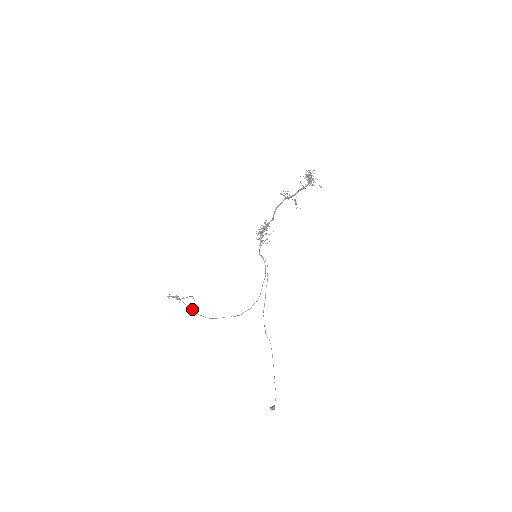
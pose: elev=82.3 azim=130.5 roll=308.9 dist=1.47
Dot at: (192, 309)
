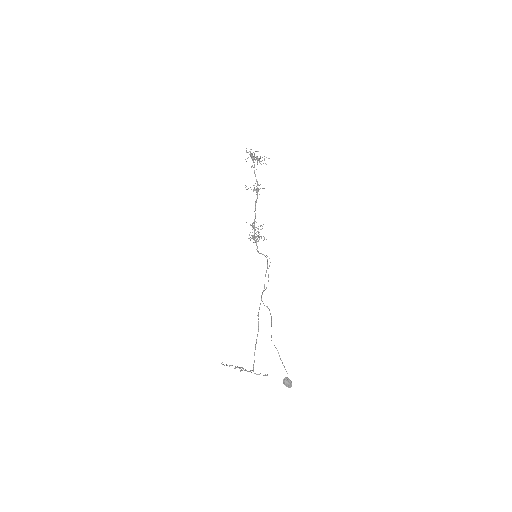
Dot at: (250, 370)
